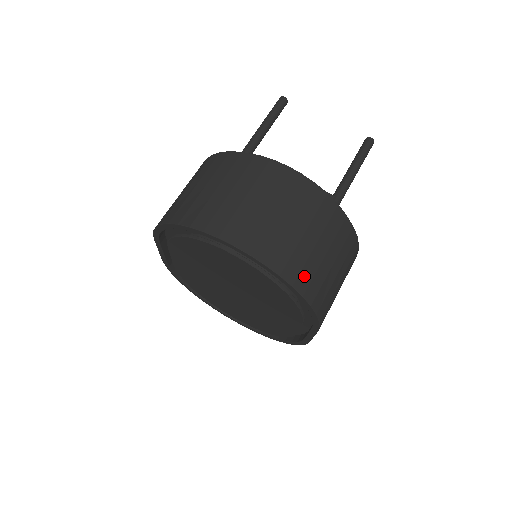
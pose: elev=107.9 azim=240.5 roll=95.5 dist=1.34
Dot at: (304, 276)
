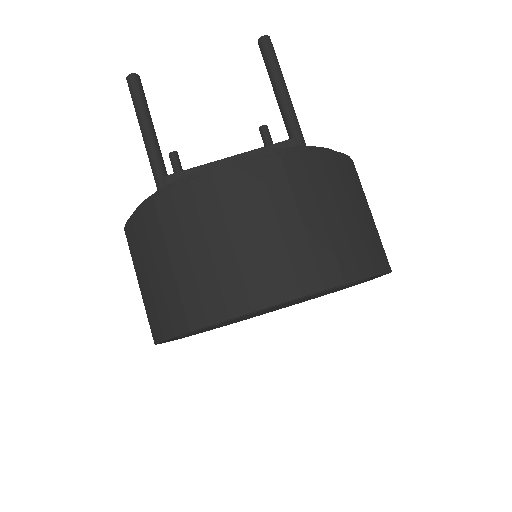
Dot at: (359, 256)
